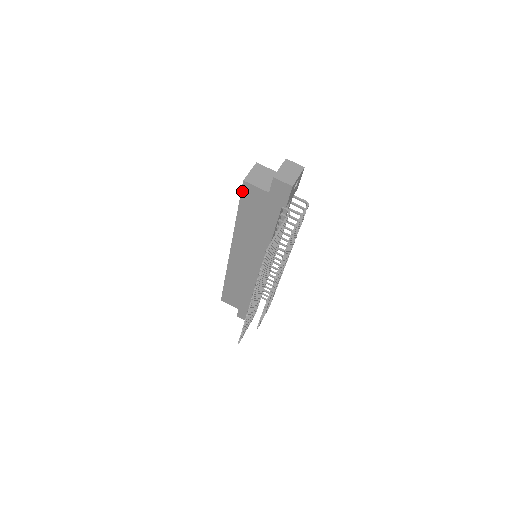
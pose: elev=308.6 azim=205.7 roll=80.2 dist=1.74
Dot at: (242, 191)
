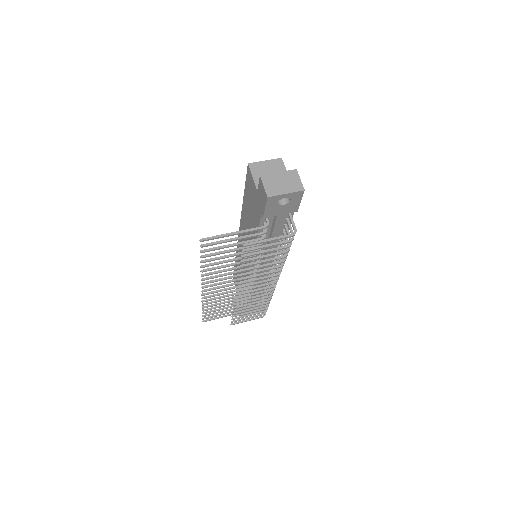
Dot at: (247, 175)
